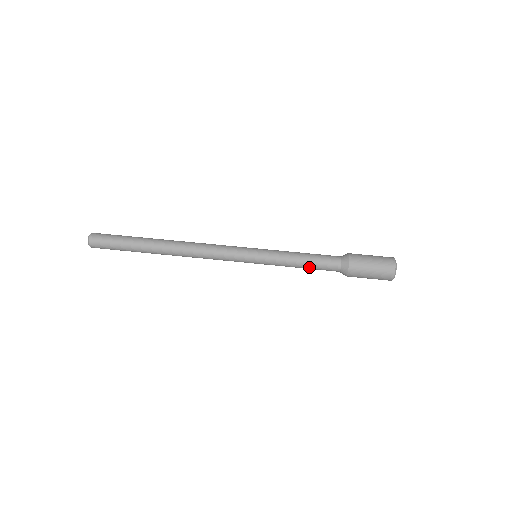
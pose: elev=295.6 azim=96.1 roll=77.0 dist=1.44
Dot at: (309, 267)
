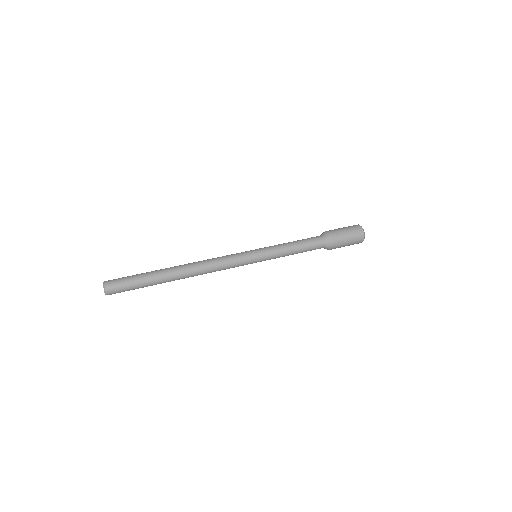
Dot at: (301, 251)
